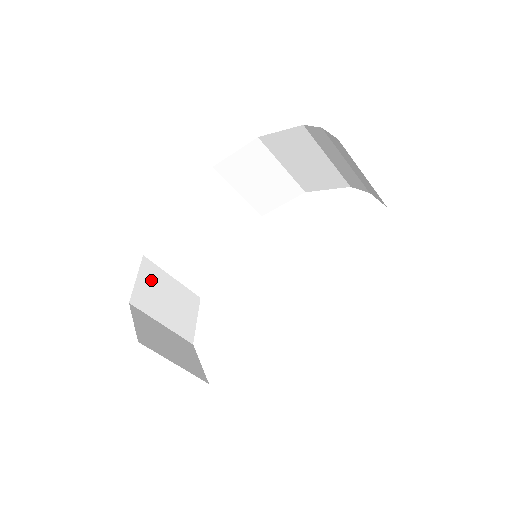
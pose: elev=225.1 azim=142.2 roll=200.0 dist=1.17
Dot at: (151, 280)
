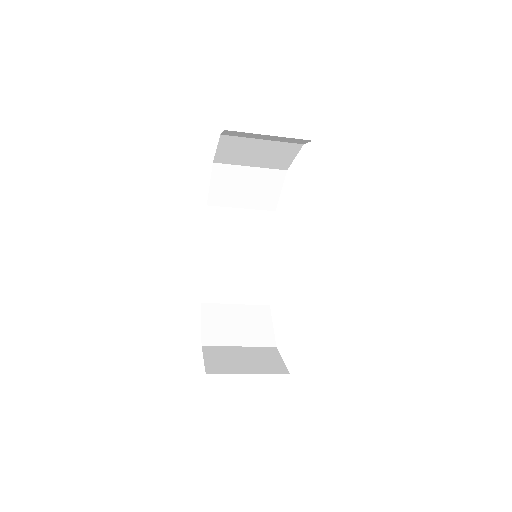
Dot at: (215, 318)
